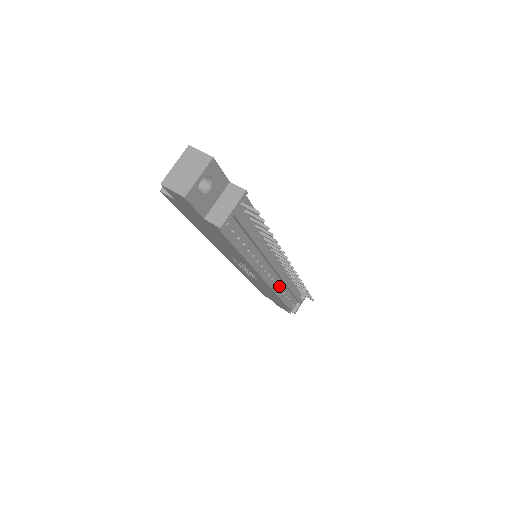
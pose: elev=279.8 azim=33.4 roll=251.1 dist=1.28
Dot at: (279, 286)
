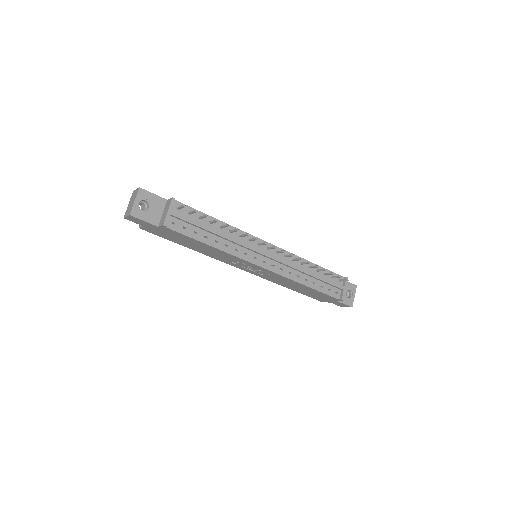
Dot at: (291, 273)
